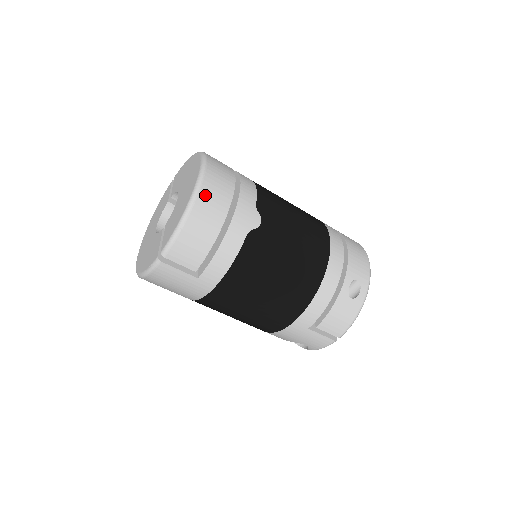
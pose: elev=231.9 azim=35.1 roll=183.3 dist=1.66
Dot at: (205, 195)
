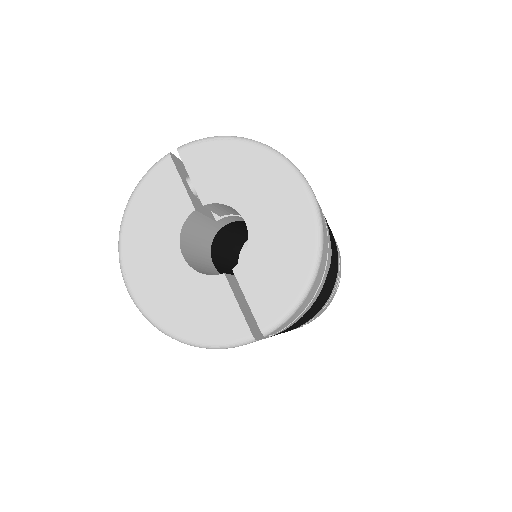
Dot at: (324, 250)
